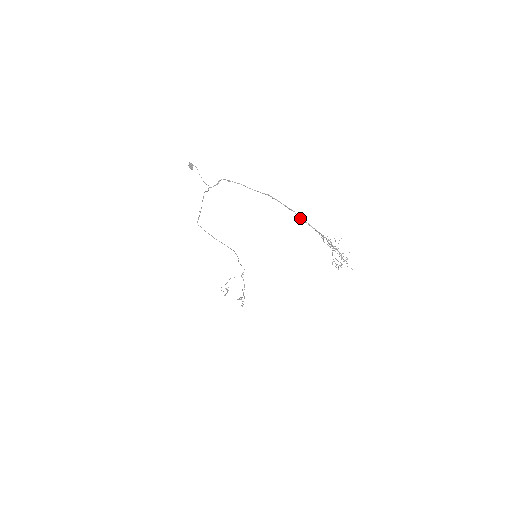
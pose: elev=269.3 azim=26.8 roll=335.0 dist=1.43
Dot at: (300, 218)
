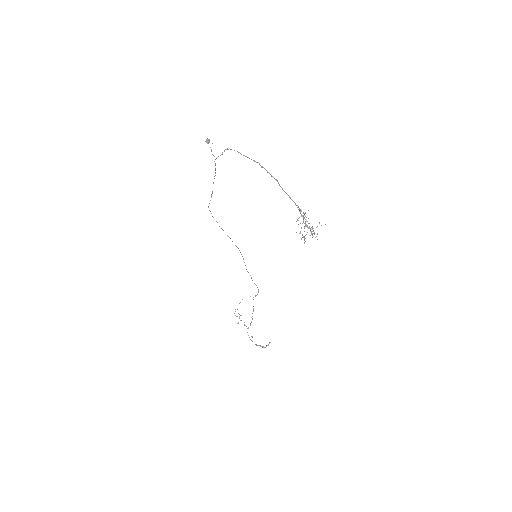
Dot at: (282, 189)
